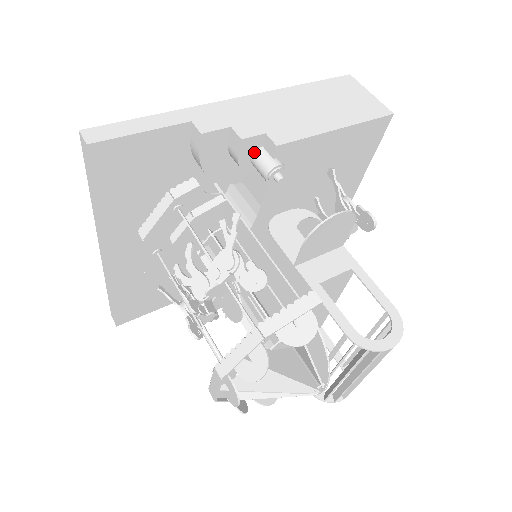
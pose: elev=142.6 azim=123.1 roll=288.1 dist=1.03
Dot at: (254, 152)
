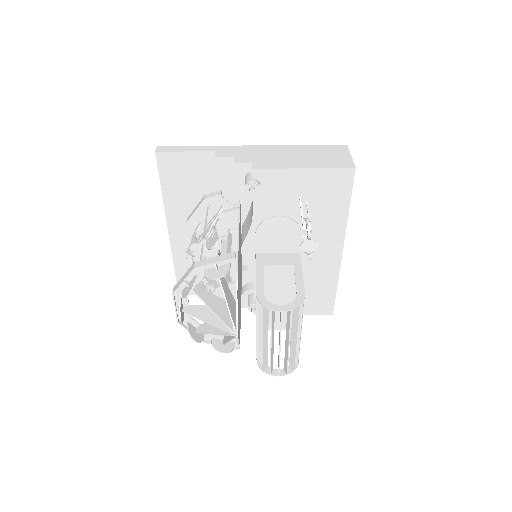
Dot at: (246, 174)
